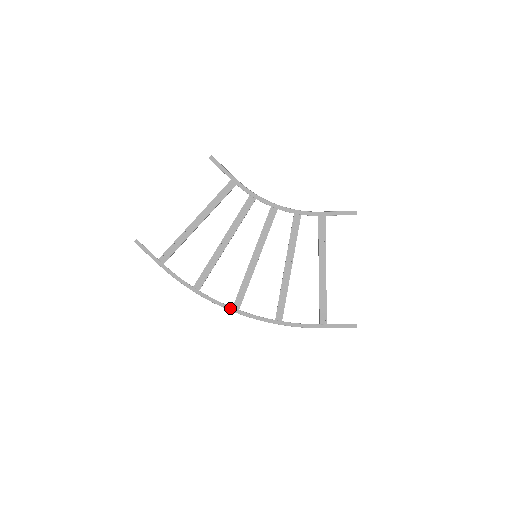
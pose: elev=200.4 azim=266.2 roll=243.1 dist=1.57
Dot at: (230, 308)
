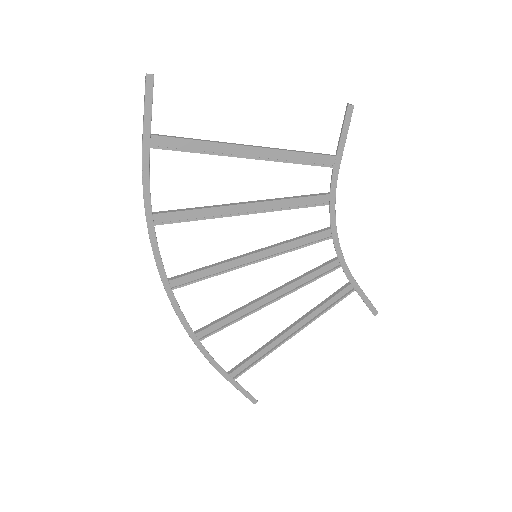
Dot at: (165, 279)
